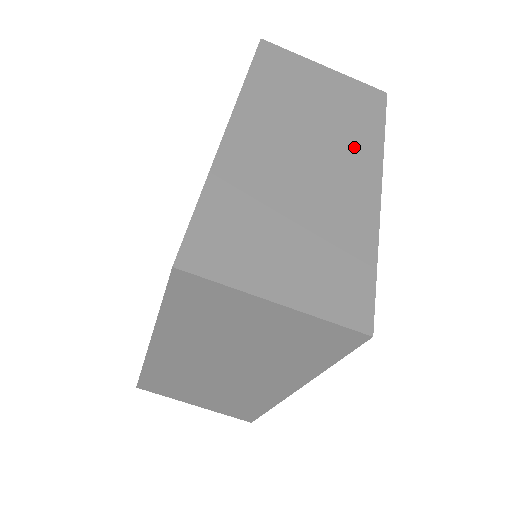
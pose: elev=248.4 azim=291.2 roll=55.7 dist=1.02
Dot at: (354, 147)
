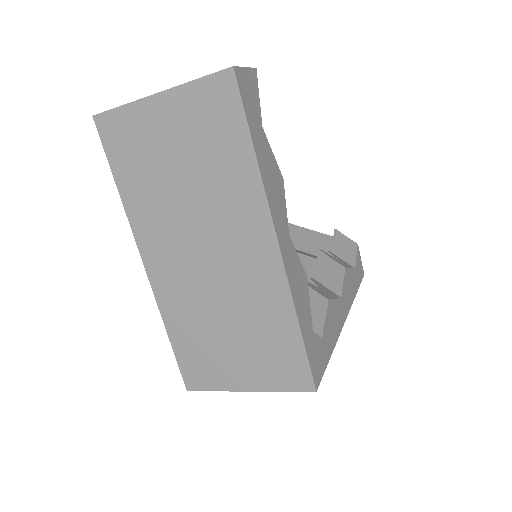
Dot at: (235, 207)
